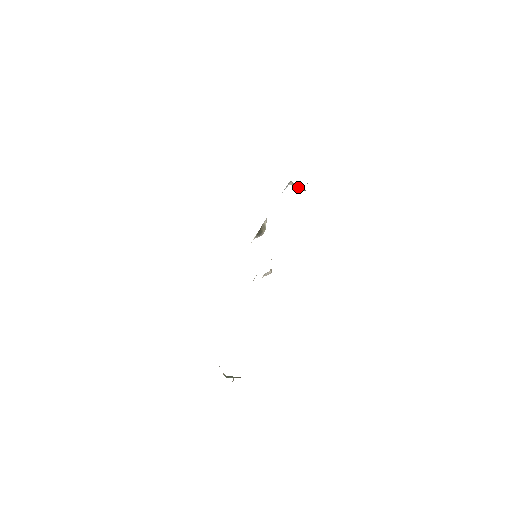
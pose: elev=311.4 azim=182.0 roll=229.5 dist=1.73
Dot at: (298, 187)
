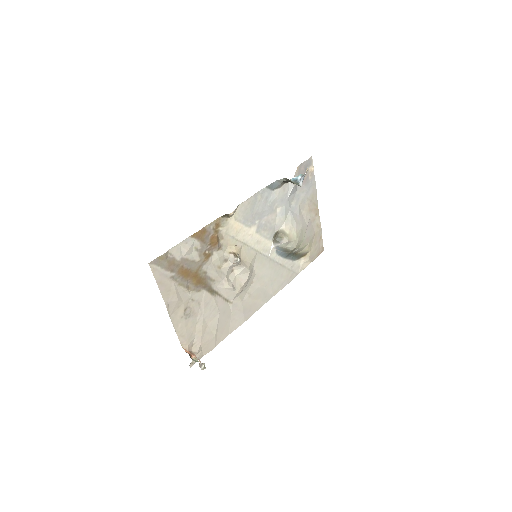
Dot at: (285, 181)
